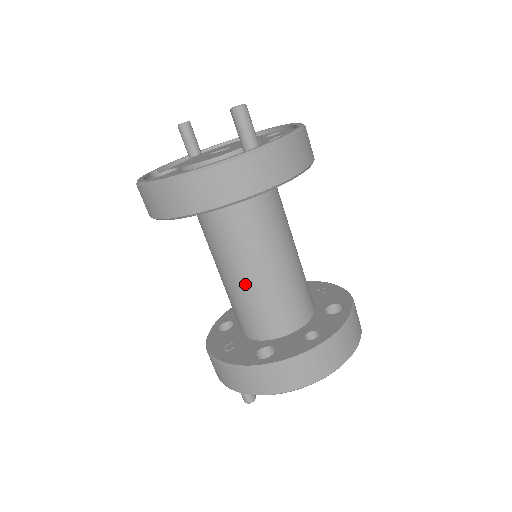
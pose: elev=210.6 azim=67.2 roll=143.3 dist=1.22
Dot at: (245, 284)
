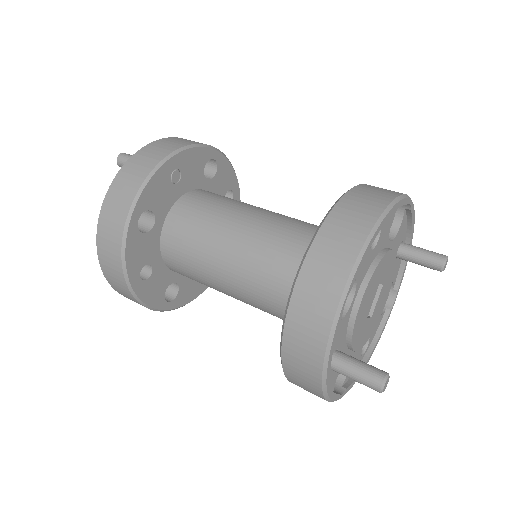
Dot at: (240, 261)
